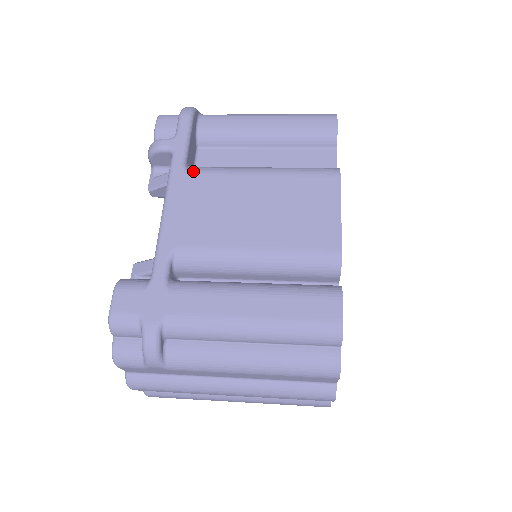
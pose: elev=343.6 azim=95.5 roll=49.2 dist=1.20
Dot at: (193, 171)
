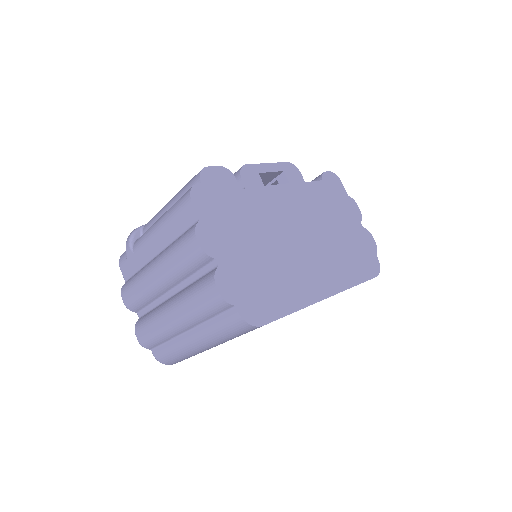
Dot at: occluded
